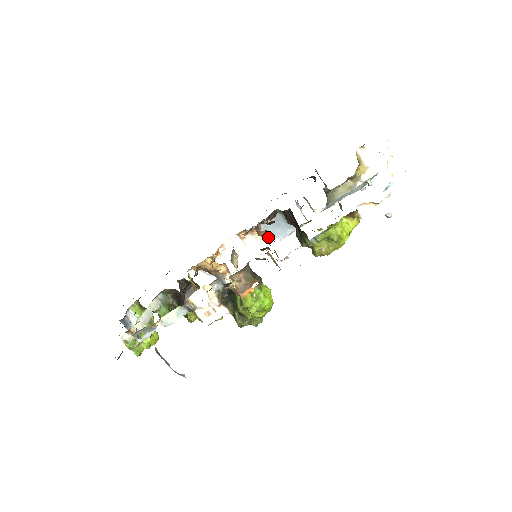
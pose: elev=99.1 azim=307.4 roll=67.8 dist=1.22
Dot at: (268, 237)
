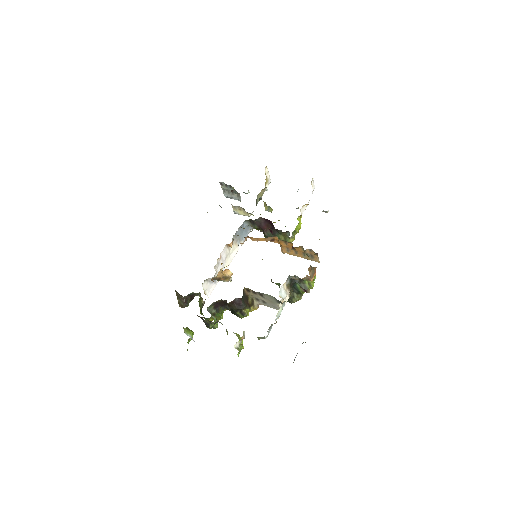
Dot at: (239, 241)
